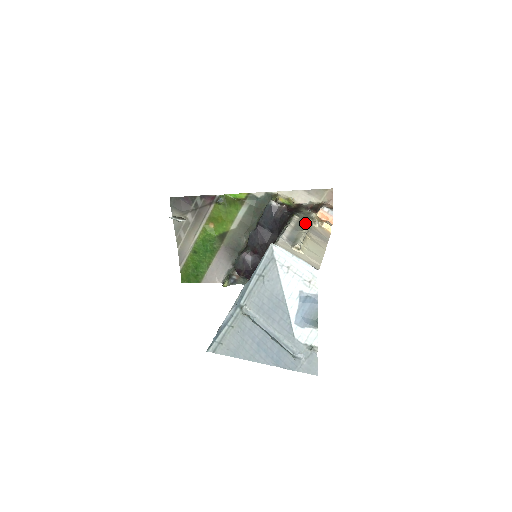
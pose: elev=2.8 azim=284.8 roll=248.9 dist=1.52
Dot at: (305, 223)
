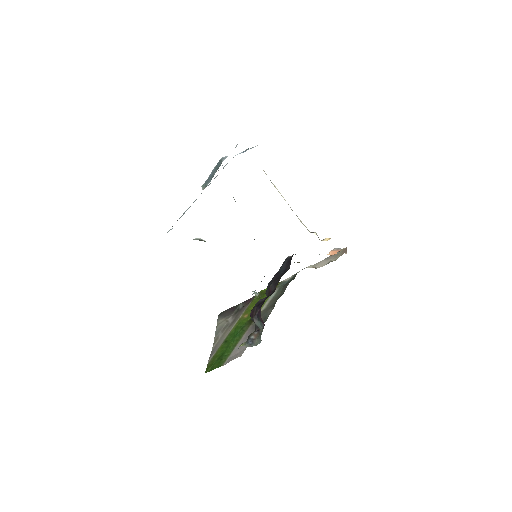
Dot at: occluded
